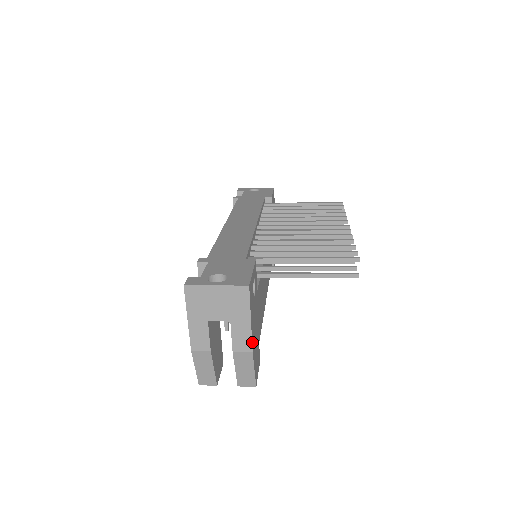
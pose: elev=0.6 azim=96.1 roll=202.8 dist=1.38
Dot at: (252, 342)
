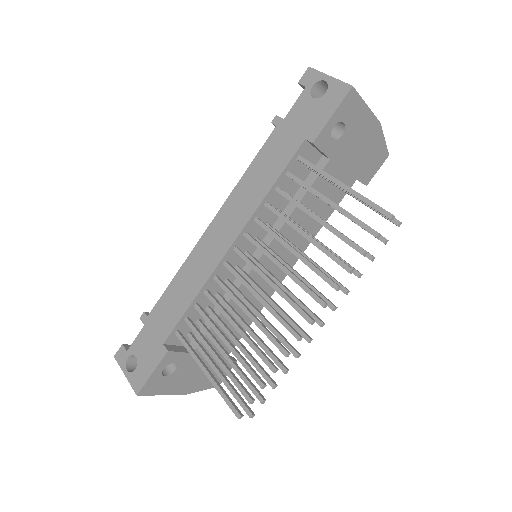
Dot at: (179, 393)
